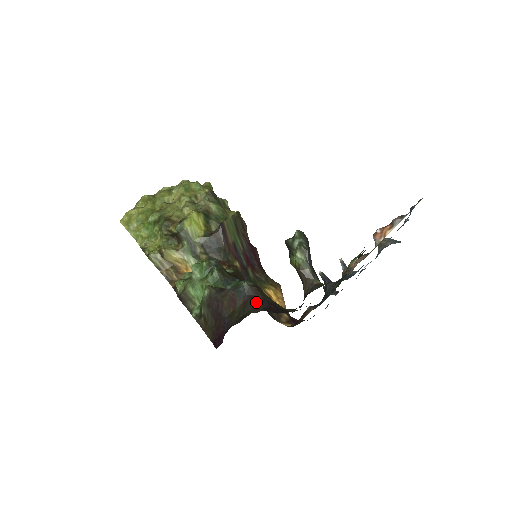
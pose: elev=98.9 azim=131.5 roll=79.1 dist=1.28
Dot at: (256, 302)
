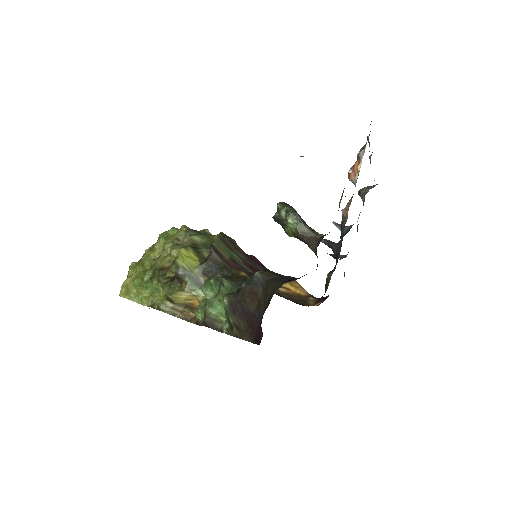
Dot at: (274, 282)
